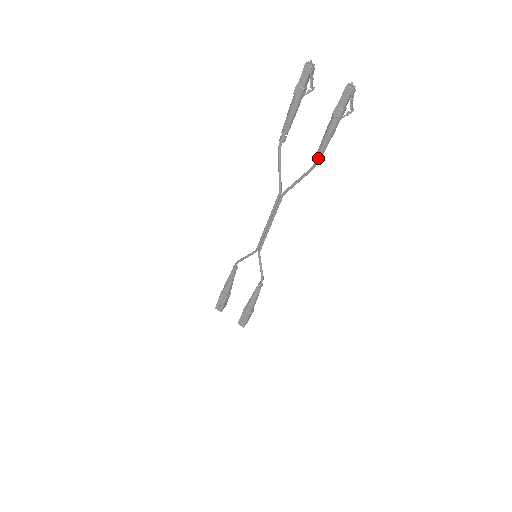
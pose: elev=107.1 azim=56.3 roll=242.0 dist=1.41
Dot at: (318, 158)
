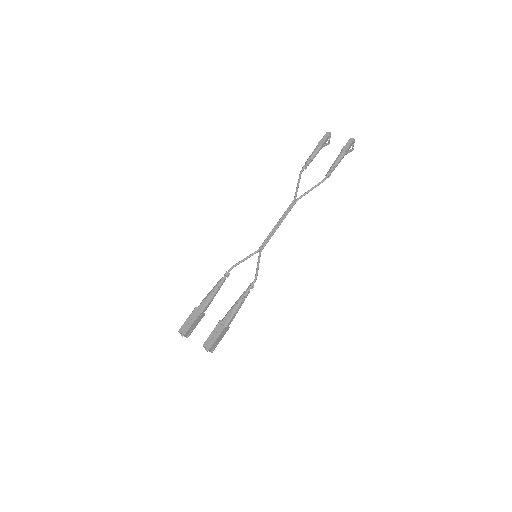
Dot at: (329, 172)
